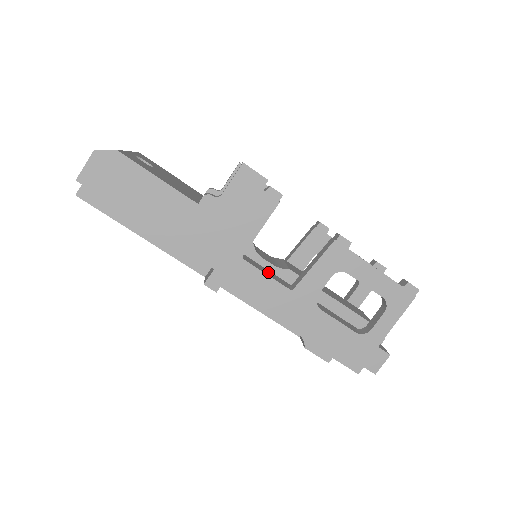
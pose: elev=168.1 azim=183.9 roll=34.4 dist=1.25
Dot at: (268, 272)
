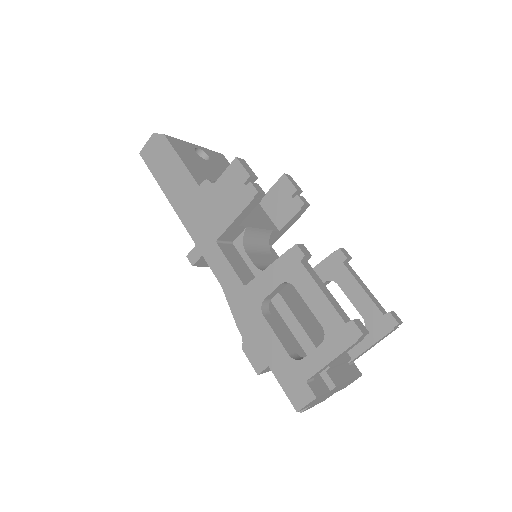
Dot at: (241, 265)
